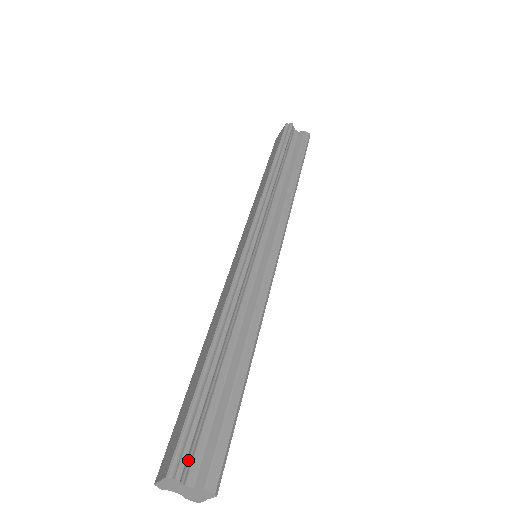
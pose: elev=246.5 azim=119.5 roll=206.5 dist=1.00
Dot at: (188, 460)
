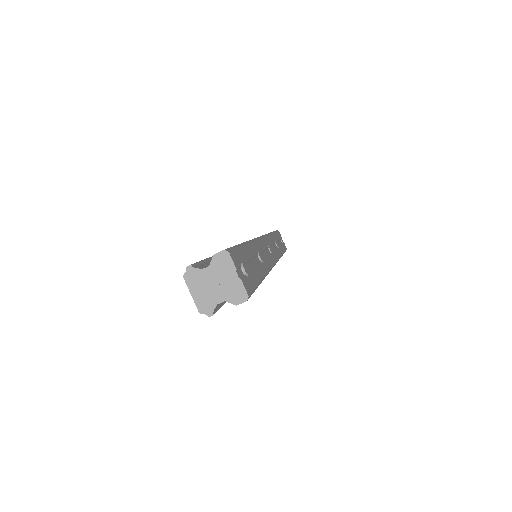
Dot at: (200, 266)
